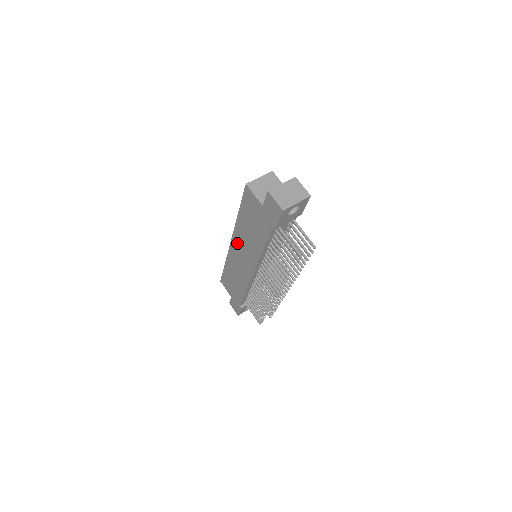
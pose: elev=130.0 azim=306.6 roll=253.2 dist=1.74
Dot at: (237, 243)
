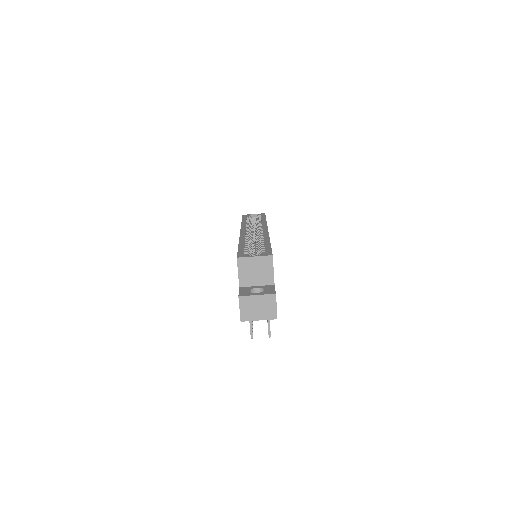
Dot at: occluded
